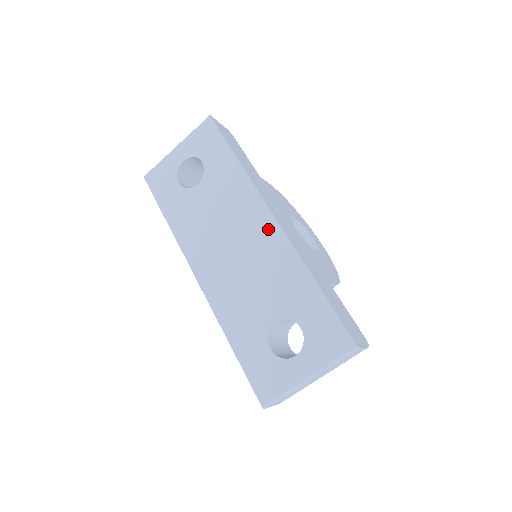
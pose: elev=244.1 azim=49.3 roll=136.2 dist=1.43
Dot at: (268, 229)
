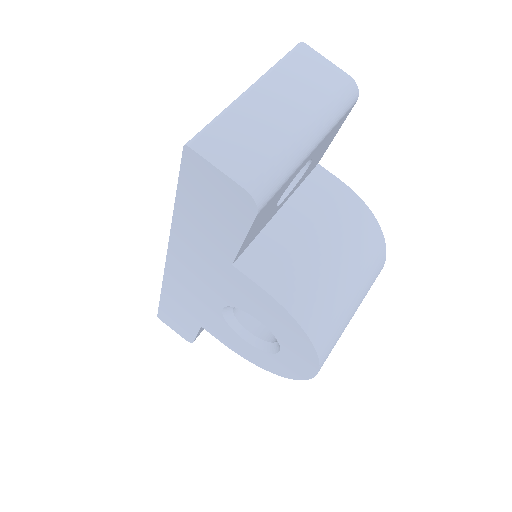
Dot at: occluded
